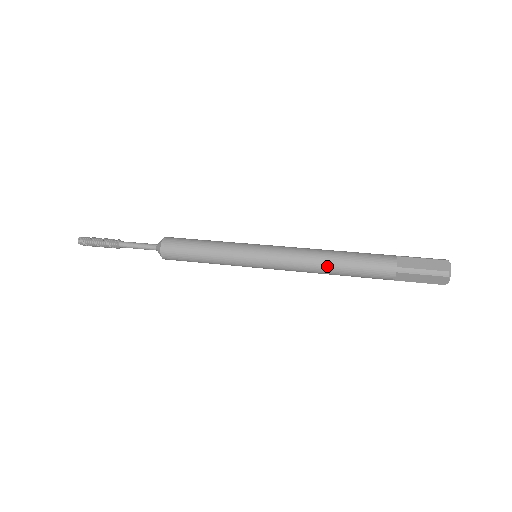
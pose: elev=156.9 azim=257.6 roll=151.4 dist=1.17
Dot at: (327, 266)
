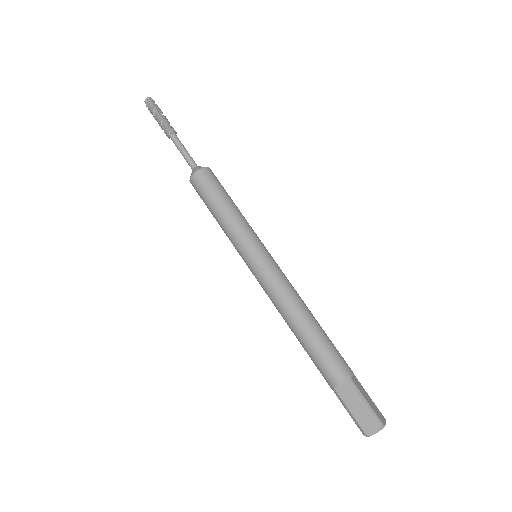
Dot at: (290, 328)
